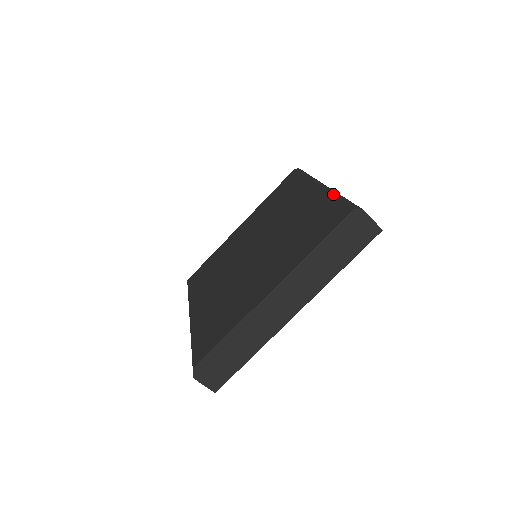
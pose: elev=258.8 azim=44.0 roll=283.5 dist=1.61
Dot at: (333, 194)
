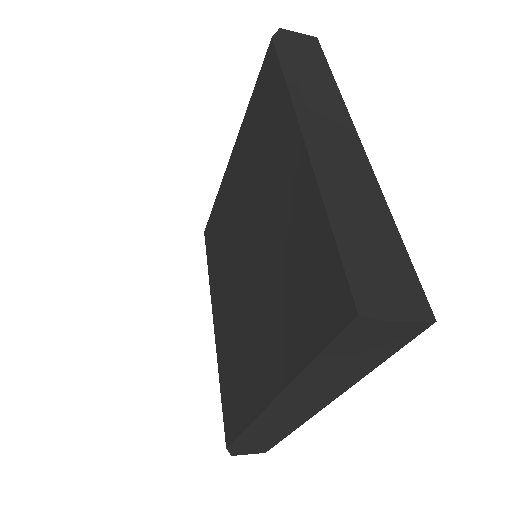
Dot at: (325, 208)
